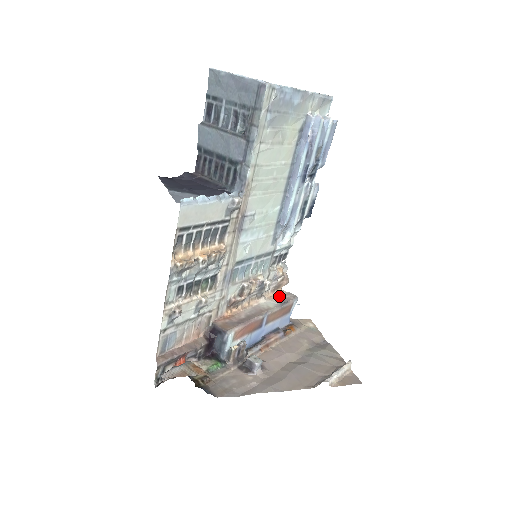
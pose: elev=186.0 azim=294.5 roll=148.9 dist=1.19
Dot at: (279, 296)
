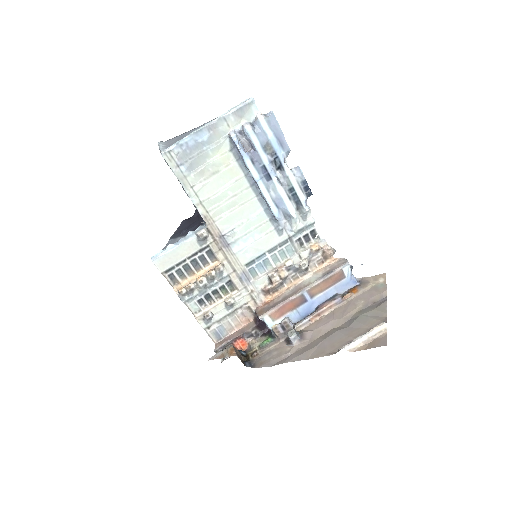
Dot at: (328, 266)
